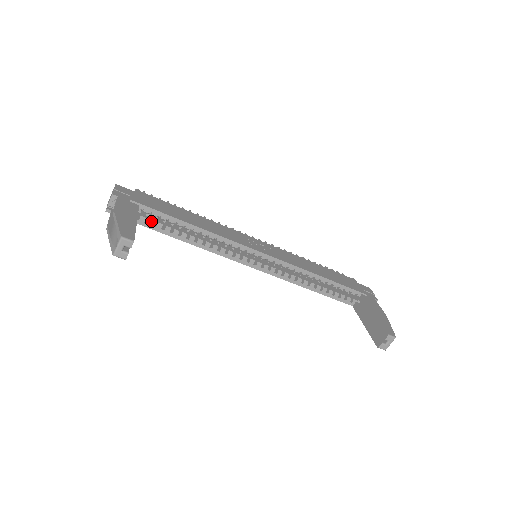
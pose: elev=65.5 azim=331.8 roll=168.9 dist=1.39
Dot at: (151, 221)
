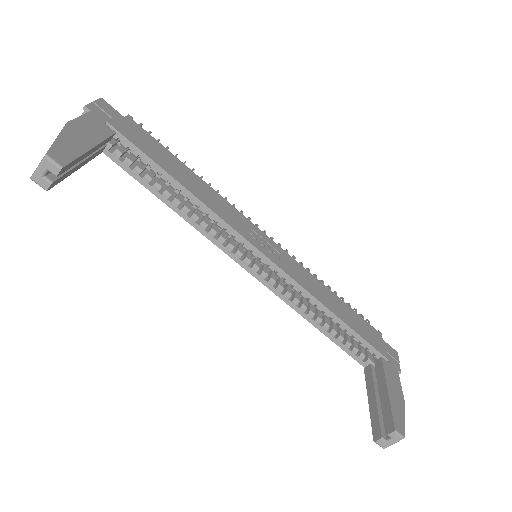
Dot at: (128, 160)
